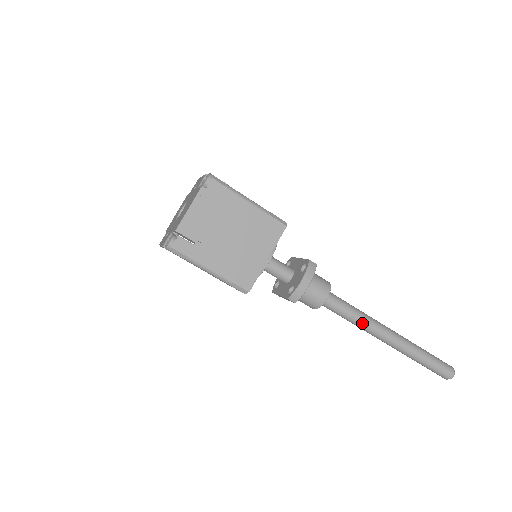
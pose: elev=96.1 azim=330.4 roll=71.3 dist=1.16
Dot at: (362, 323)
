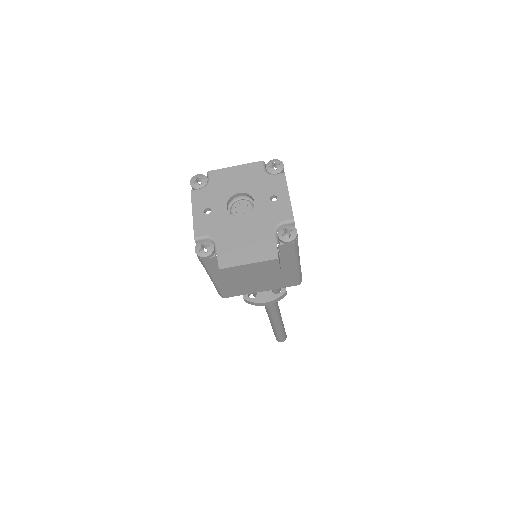
Dot at: (270, 311)
